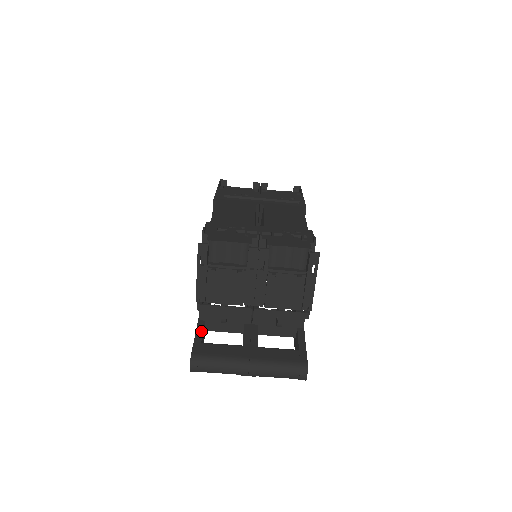
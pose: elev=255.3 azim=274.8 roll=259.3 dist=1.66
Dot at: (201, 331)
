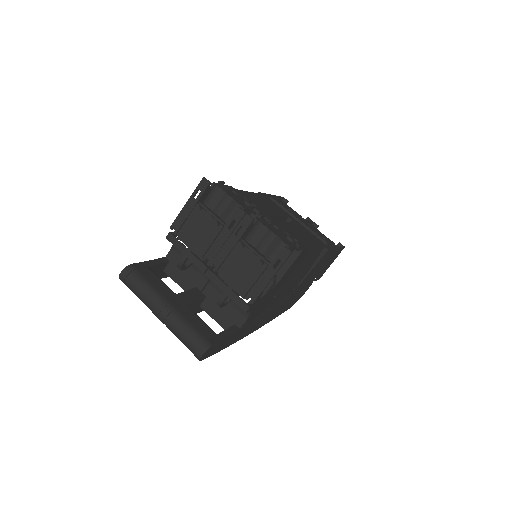
Dot at: (158, 262)
